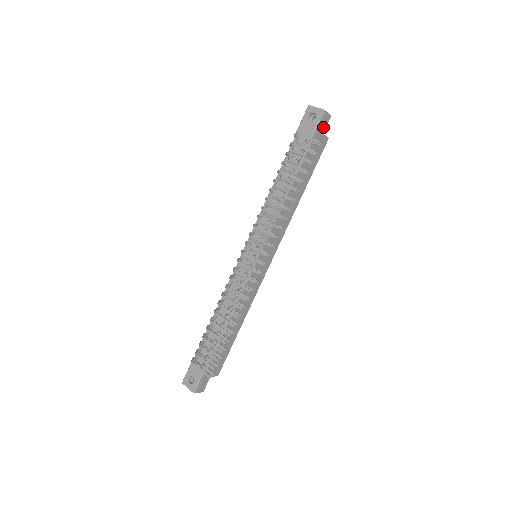
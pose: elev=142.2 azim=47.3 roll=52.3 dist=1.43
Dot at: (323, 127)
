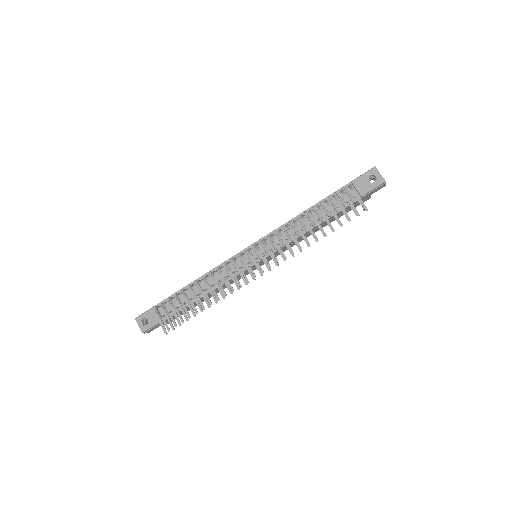
Dot at: (374, 191)
